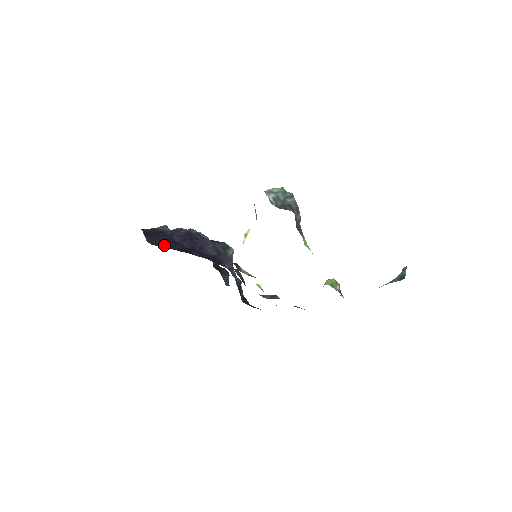
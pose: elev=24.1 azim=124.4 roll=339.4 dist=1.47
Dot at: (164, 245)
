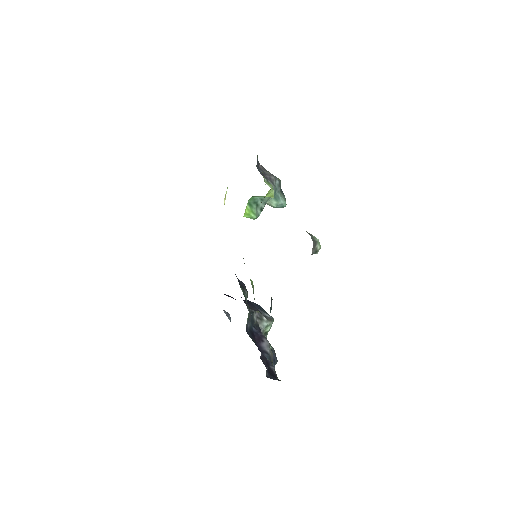
Dot at: occluded
